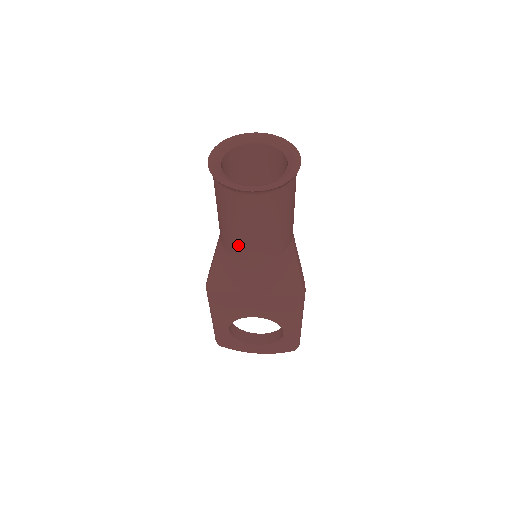
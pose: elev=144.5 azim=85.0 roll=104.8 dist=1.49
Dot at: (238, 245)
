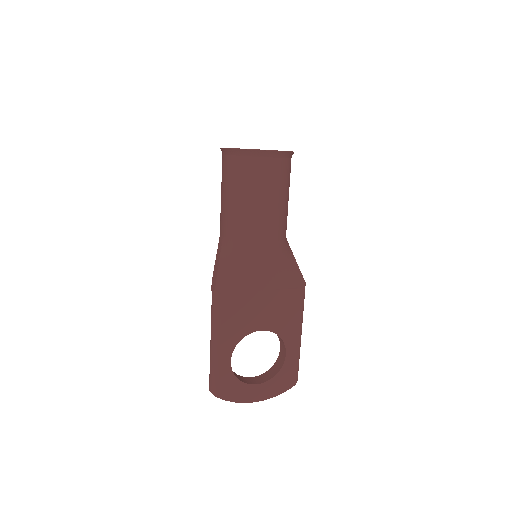
Dot at: (252, 224)
